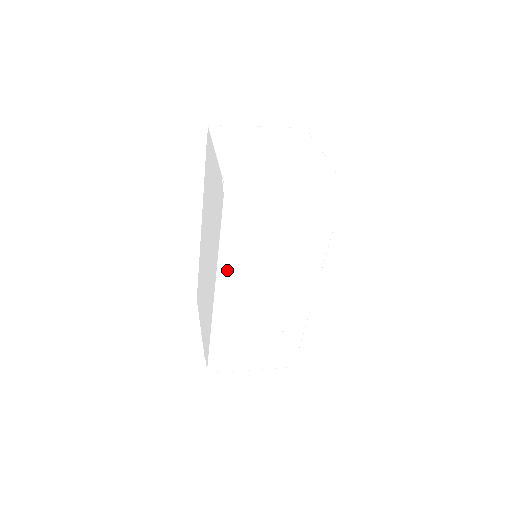
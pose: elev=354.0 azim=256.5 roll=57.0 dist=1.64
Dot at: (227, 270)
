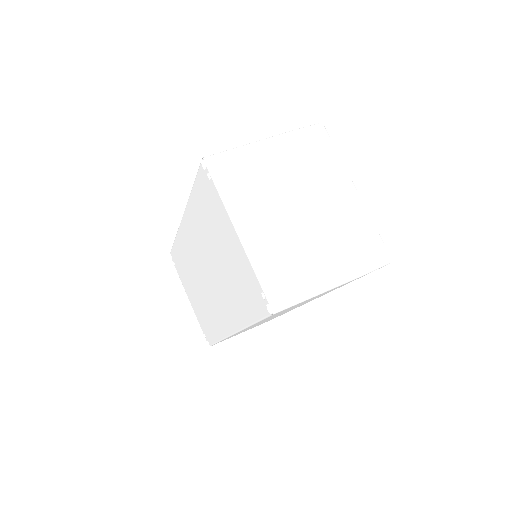
Dot at: (251, 326)
